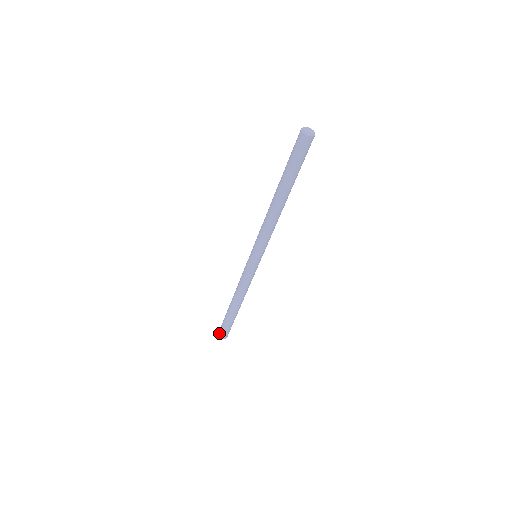
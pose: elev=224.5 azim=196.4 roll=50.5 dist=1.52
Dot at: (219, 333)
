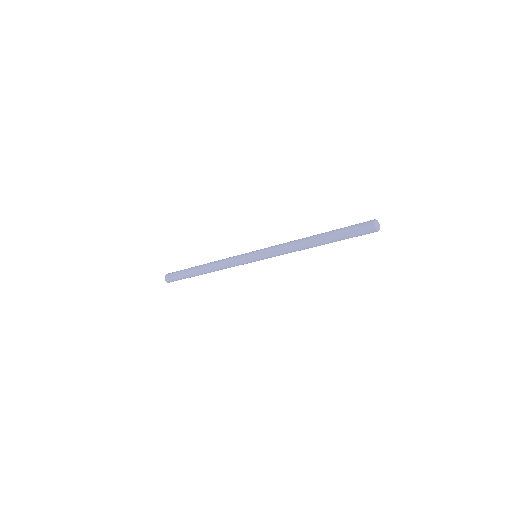
Dot at: (168, 278)
